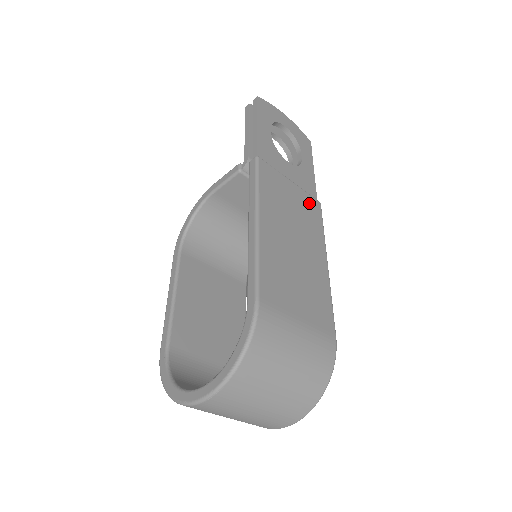
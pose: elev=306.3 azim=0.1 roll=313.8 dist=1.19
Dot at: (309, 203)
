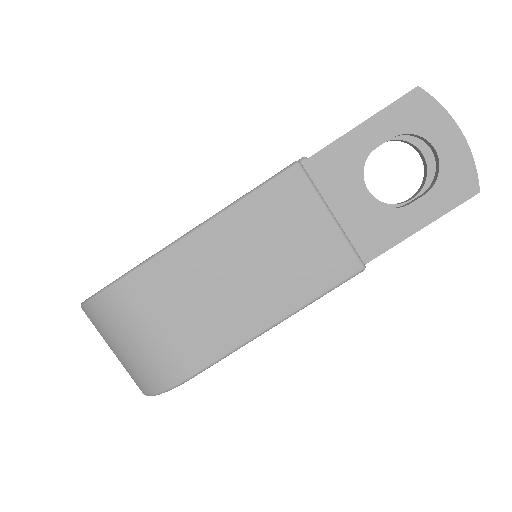
Dot at: (334, 255)
